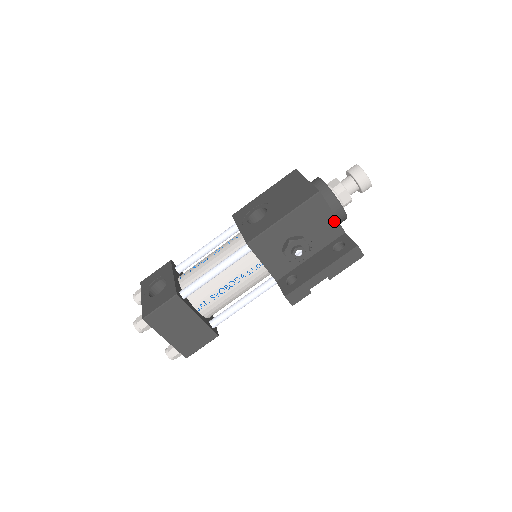
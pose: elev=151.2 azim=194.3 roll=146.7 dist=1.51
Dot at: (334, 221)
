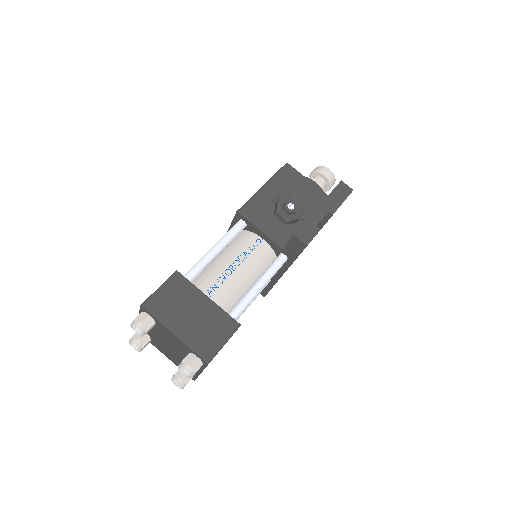
Dot at: (313, 187)
